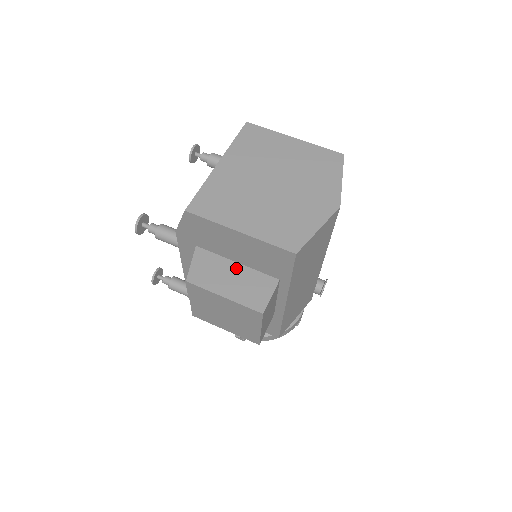
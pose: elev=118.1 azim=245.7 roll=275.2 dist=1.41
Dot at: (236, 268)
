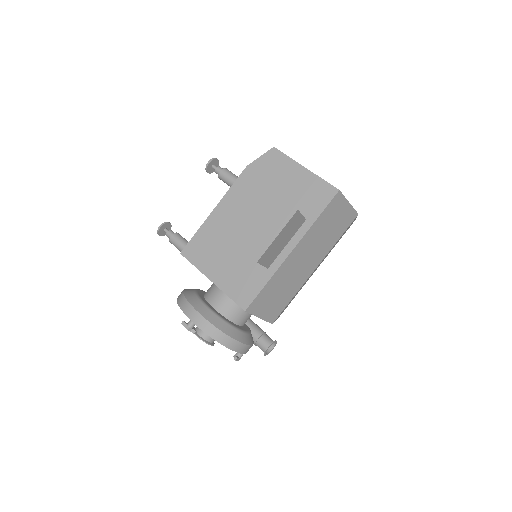
Dot at: occluded
